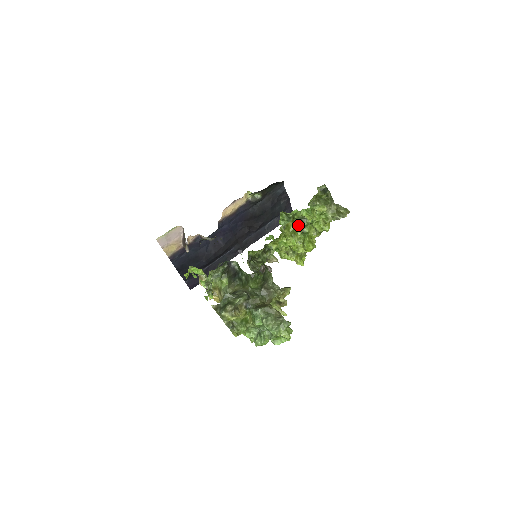
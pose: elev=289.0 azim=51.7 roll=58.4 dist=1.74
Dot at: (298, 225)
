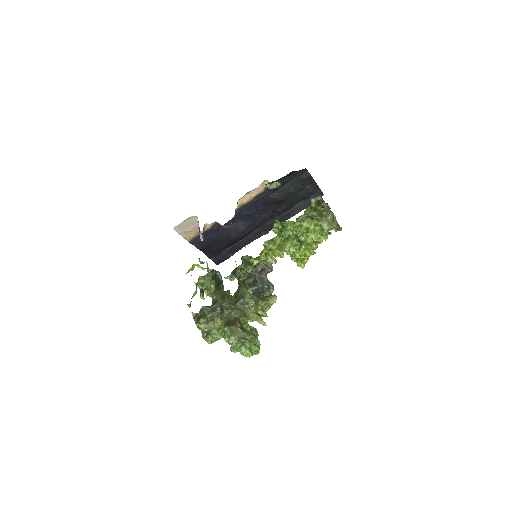
Dot at: (292, 234)
